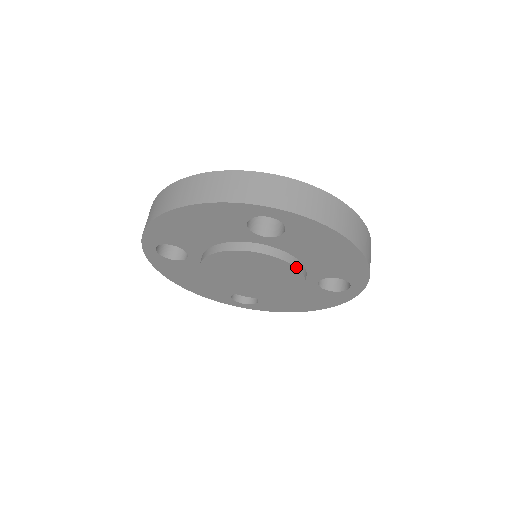
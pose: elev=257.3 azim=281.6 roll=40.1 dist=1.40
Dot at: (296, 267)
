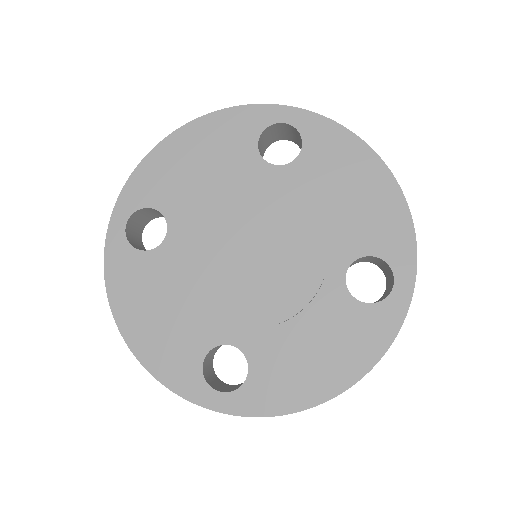
Dot at: (315, 209)
